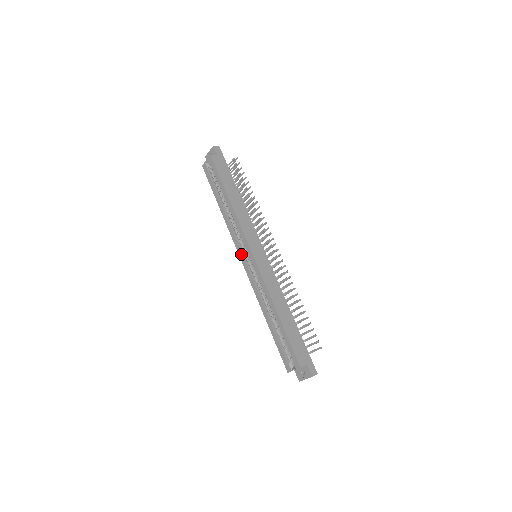
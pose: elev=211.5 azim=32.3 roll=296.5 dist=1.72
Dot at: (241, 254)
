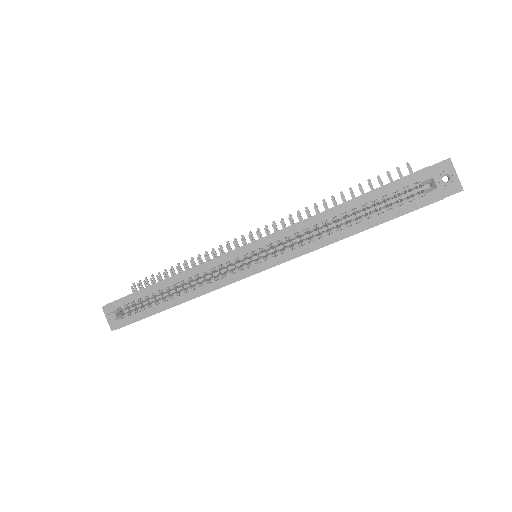
Dot at: (244, 272)
